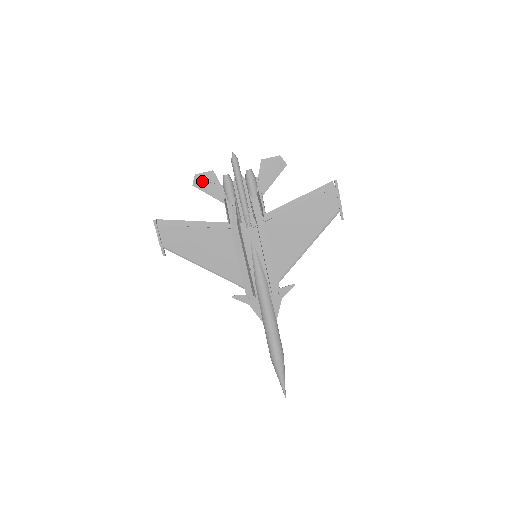
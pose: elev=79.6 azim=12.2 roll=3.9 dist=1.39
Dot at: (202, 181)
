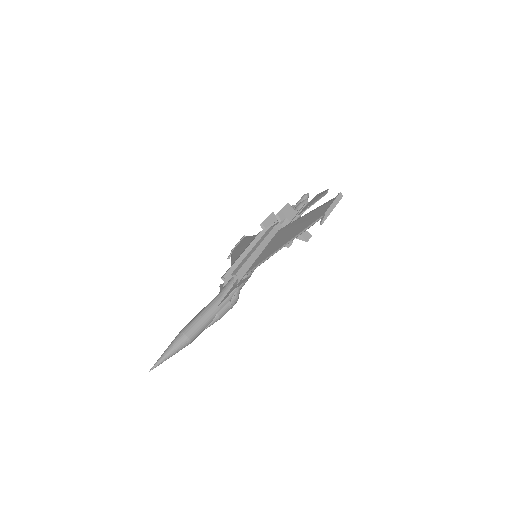
Dot at: occluded
